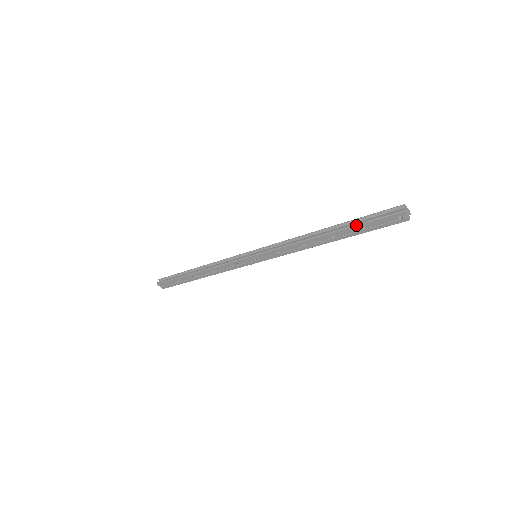
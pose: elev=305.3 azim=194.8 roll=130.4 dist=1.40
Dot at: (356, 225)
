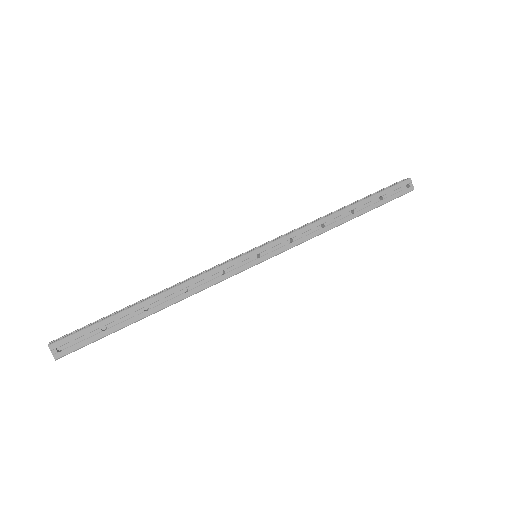
Dot at: (374, 194)
